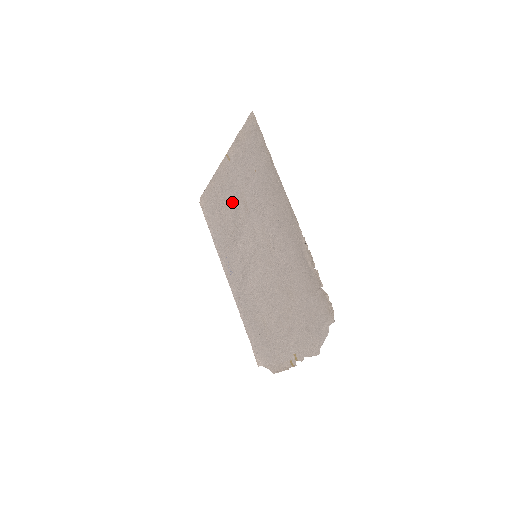
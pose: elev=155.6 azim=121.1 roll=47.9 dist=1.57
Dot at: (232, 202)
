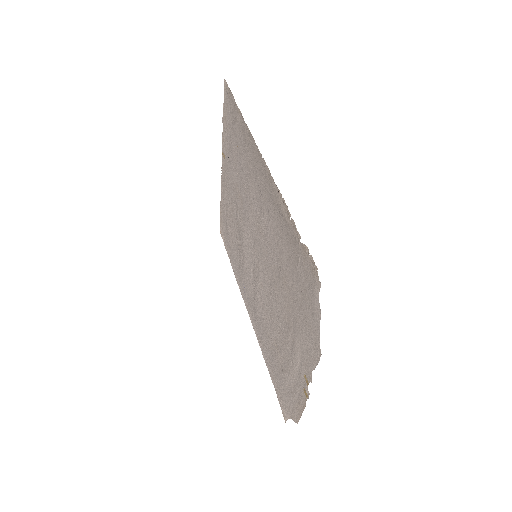
Dot at: (233, 205)
